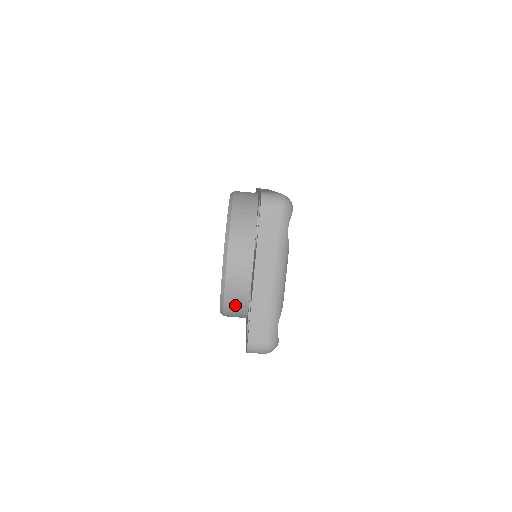
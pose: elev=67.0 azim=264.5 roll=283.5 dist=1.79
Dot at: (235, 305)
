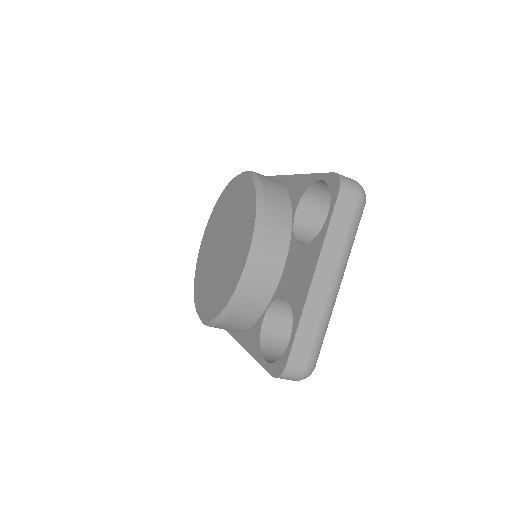
Dot at: (244, 313)
